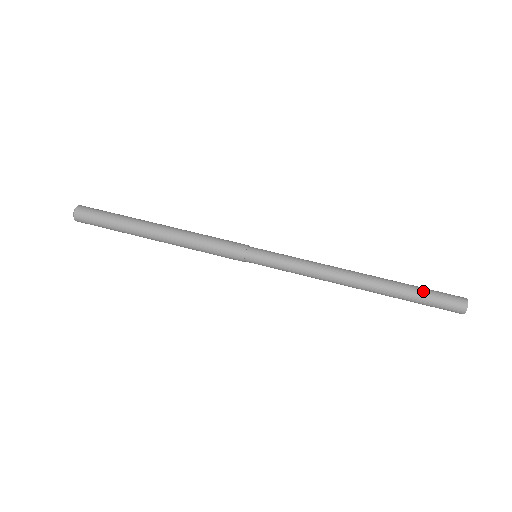
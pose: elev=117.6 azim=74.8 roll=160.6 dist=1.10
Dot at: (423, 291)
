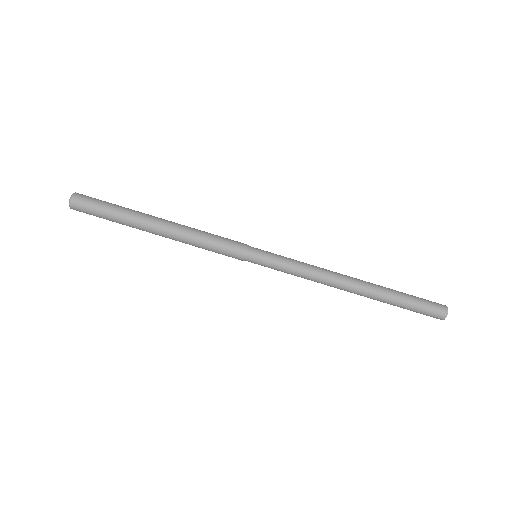
Dot at: (408, 304)
